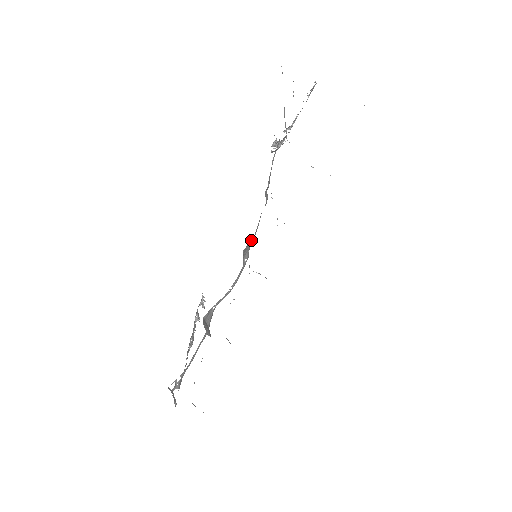
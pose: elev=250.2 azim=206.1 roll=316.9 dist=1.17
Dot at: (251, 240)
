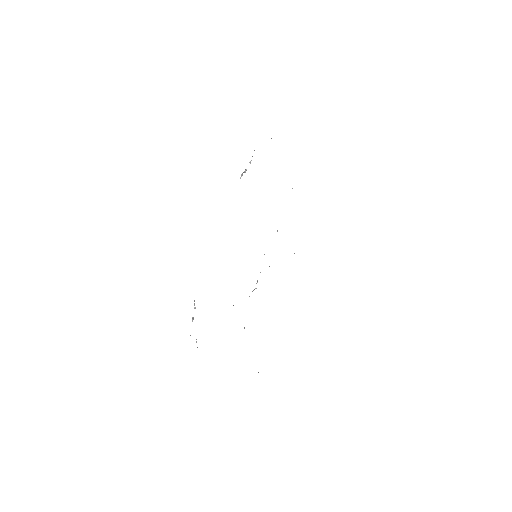
Dot at: occluded
